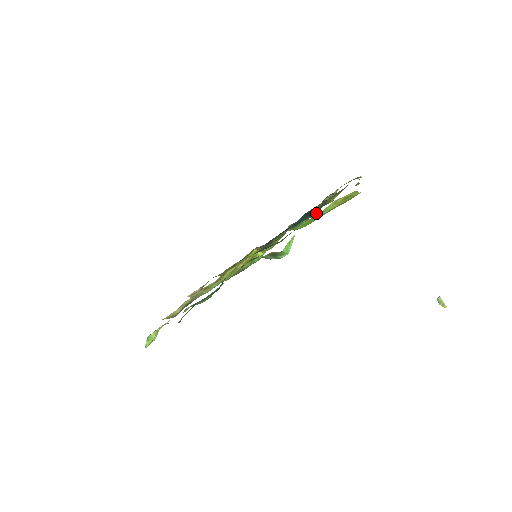
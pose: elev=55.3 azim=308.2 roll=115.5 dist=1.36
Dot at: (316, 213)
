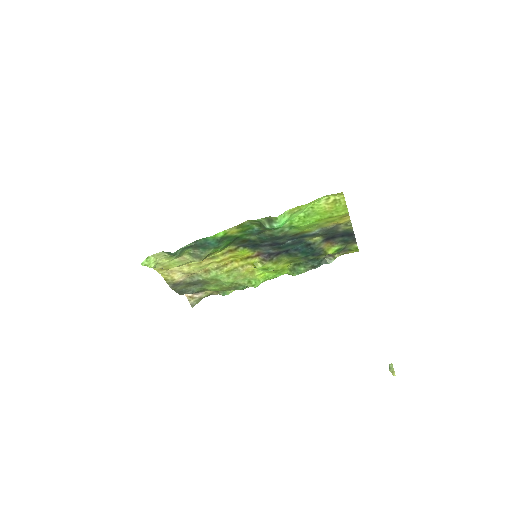
Dot at: (315, 268)
